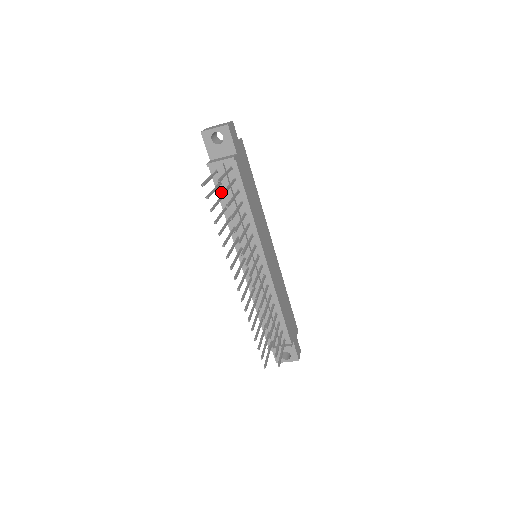
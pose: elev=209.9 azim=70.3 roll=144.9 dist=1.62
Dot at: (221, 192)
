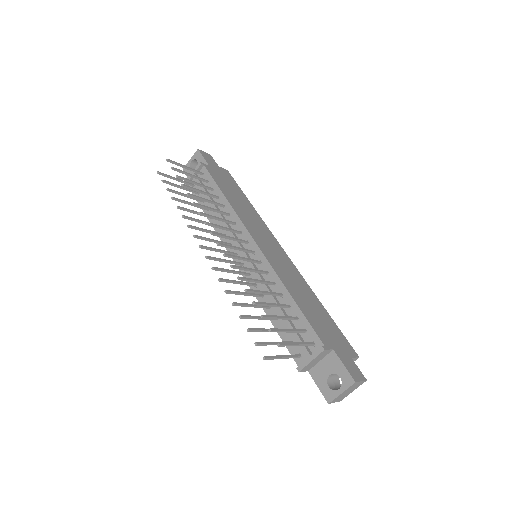
Dot at: (201, 201)
